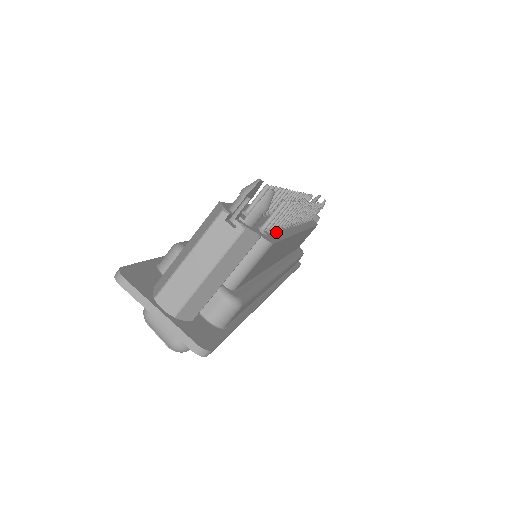
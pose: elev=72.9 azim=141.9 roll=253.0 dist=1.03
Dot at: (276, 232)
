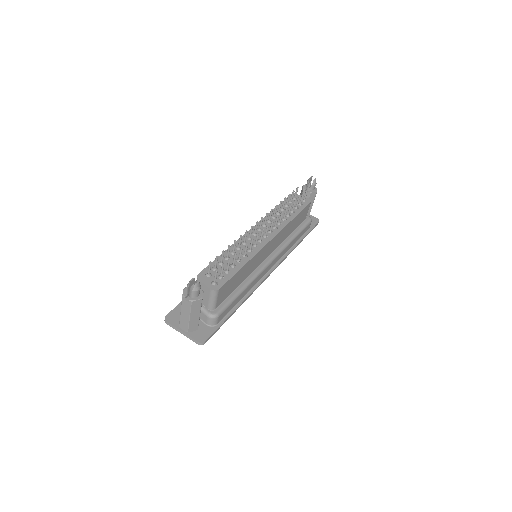
Dot at: (230, 272)
